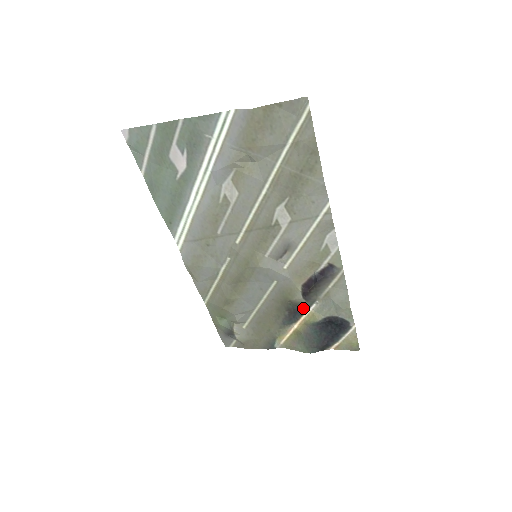
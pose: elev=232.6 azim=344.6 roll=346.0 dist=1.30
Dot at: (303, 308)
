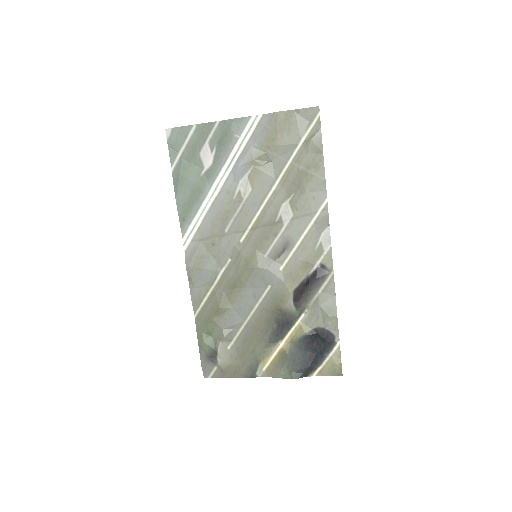
Dot at: (292, 320)
